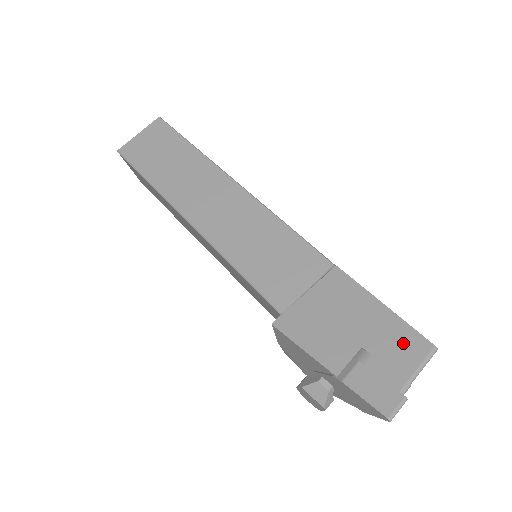
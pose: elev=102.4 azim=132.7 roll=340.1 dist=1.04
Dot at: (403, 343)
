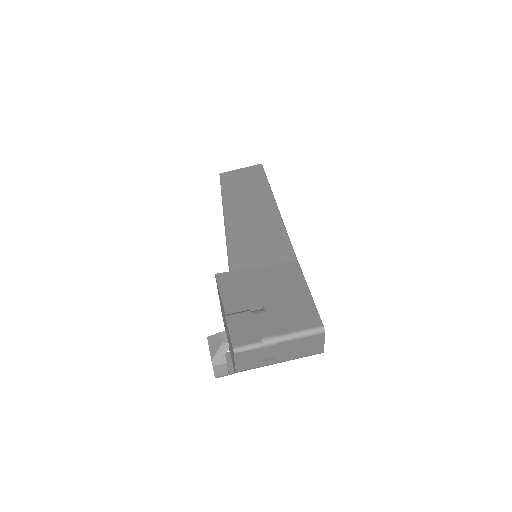
Dot at: (298, 315)
